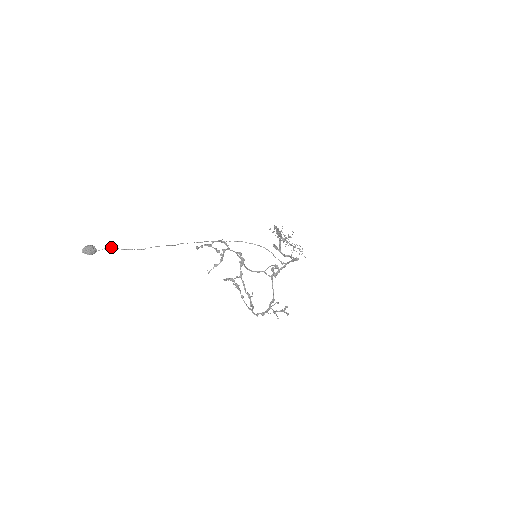
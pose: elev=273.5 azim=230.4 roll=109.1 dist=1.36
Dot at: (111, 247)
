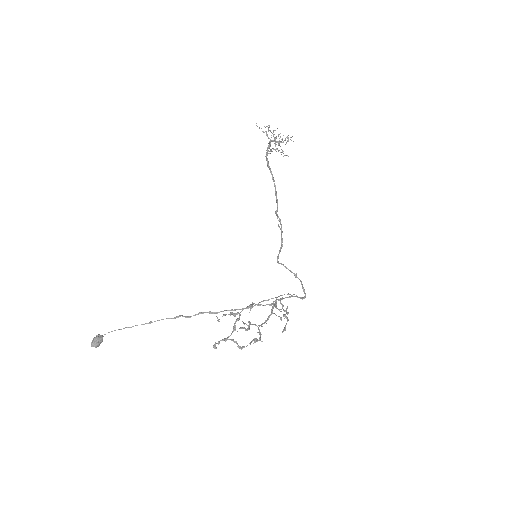
Dot at: occluded
